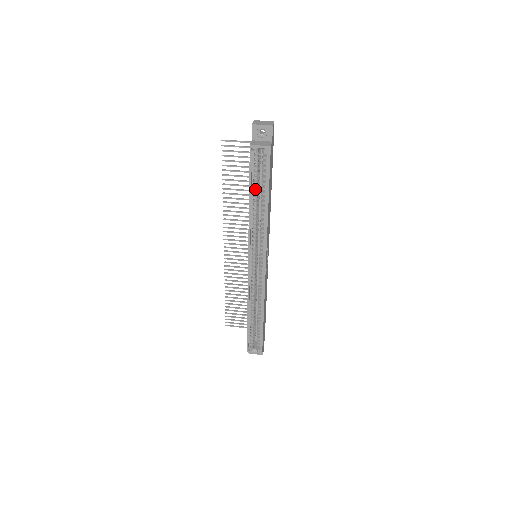
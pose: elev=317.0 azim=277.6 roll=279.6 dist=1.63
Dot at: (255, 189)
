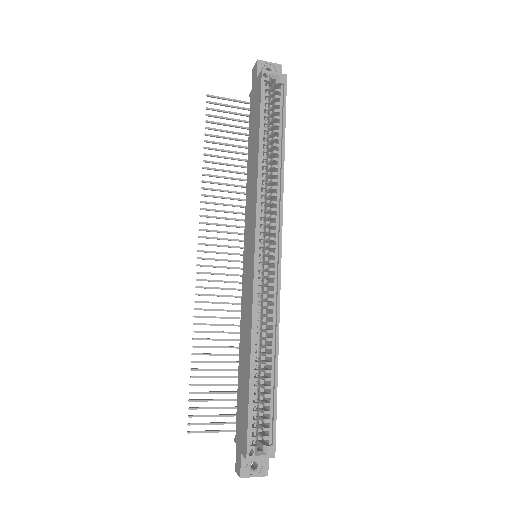
Dot at: (265, 132)
